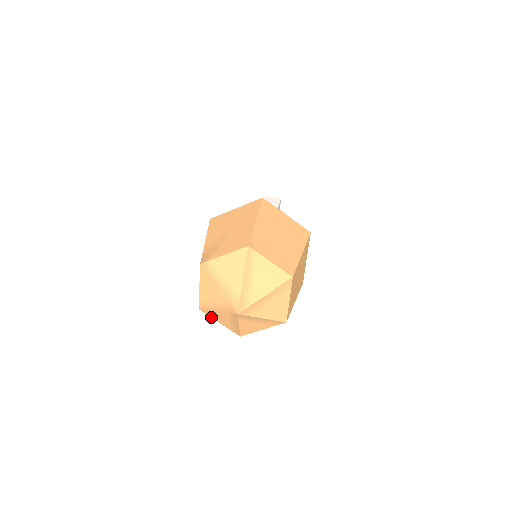
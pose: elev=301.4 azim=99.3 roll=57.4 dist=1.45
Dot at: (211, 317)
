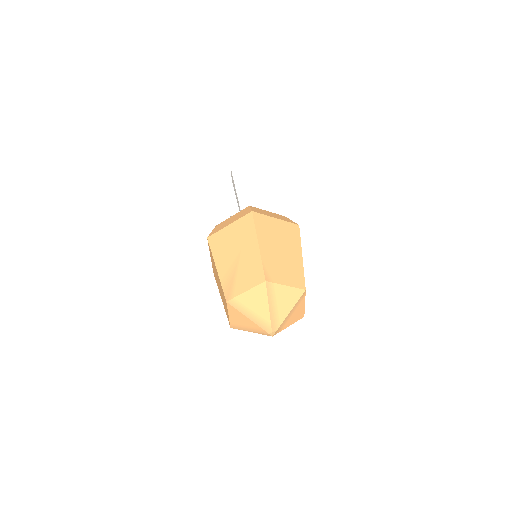
Dot at: occluded
